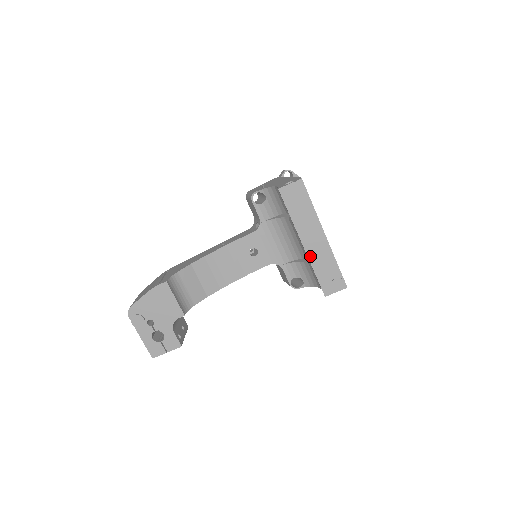
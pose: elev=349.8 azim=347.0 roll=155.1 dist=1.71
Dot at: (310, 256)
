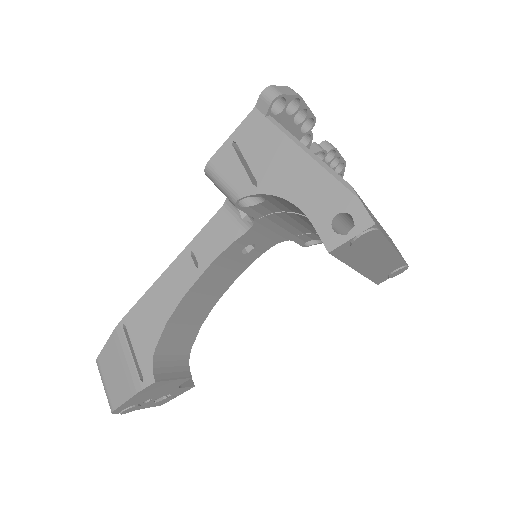
Dot at: (367, 273)
